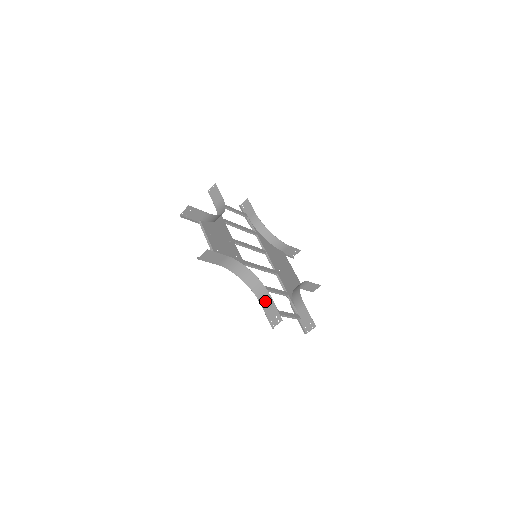
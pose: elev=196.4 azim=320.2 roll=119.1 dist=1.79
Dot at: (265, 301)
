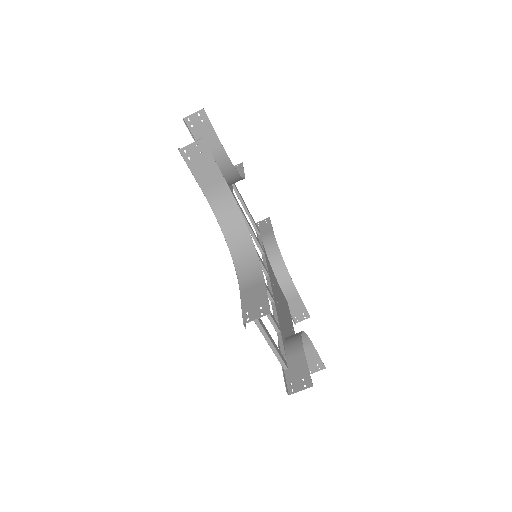
Dot at: (250, 284)
